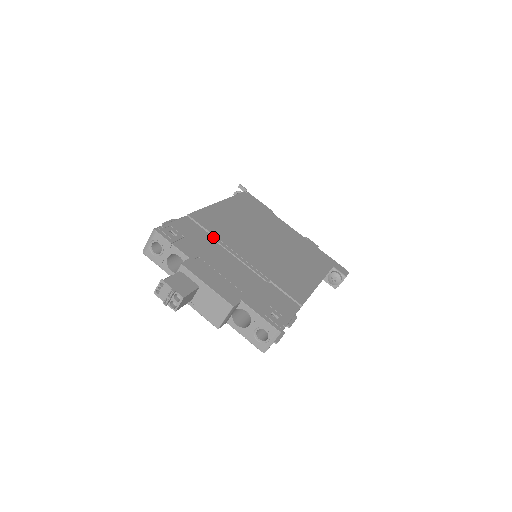
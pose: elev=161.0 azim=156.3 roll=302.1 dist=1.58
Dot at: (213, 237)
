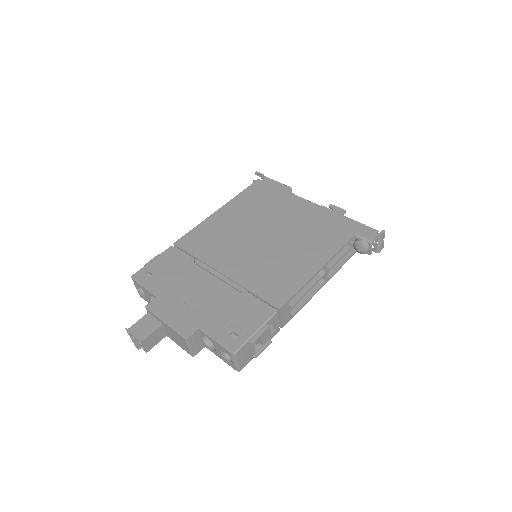
Dot at: (193, 260)
